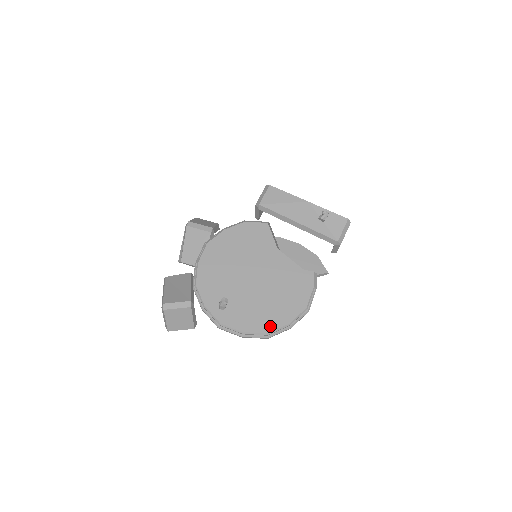
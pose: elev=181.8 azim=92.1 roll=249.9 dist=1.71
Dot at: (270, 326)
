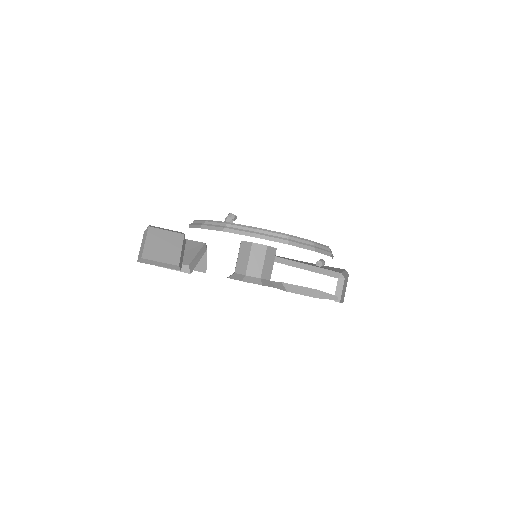
Dot at: occluded
